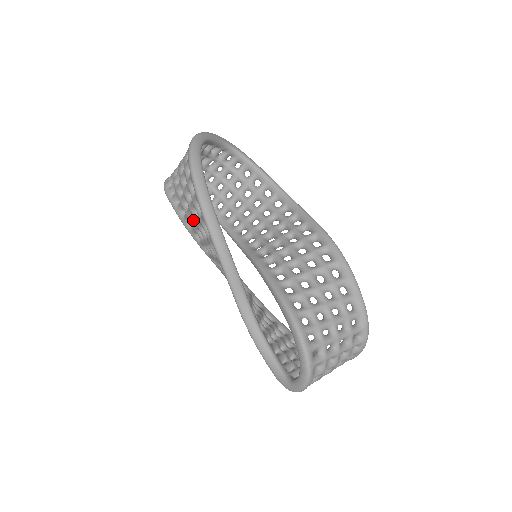
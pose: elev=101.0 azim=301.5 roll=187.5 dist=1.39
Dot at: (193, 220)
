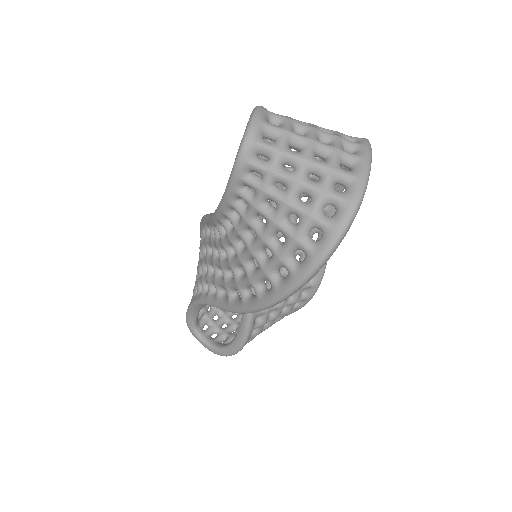
Dot at: occluded
